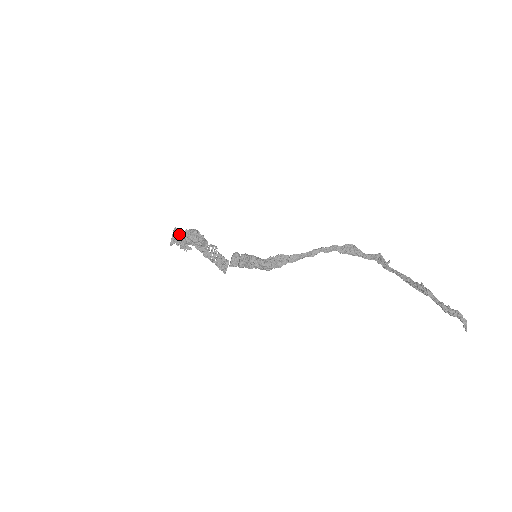
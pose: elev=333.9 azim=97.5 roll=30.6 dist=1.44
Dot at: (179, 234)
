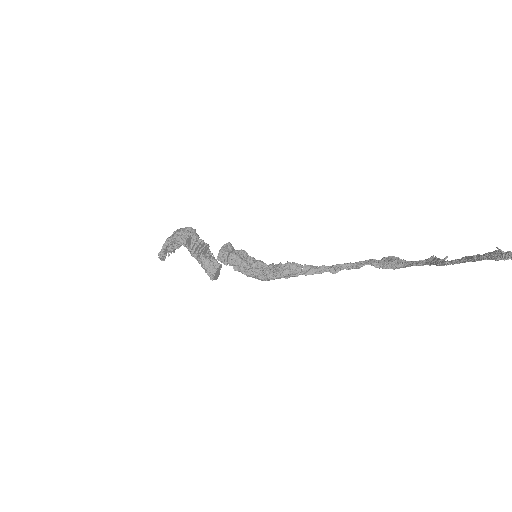
Dot at: occluded
